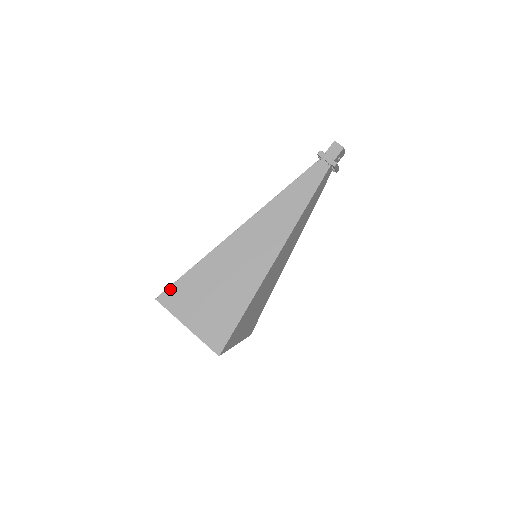
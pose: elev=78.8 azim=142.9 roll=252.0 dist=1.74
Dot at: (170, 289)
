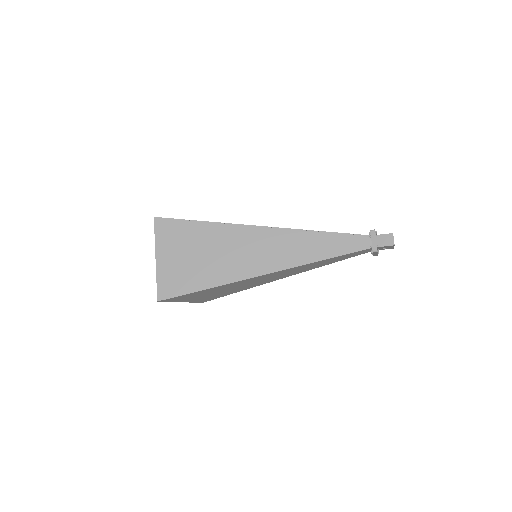
Dot at: (171, 221)
